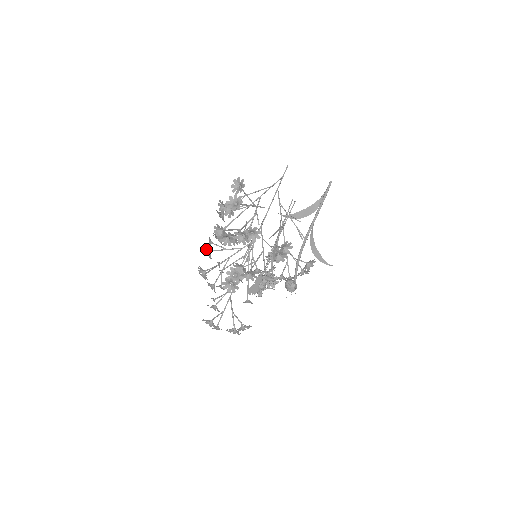
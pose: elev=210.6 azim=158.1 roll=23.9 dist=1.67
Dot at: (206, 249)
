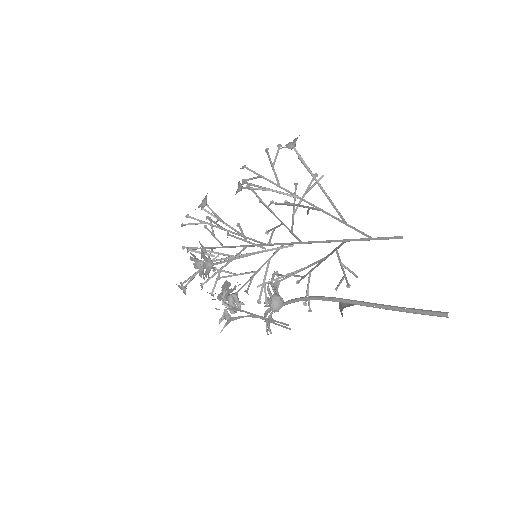
Dot at: occluded
